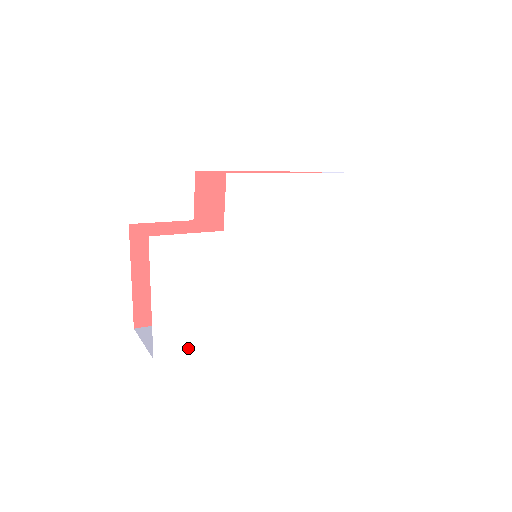
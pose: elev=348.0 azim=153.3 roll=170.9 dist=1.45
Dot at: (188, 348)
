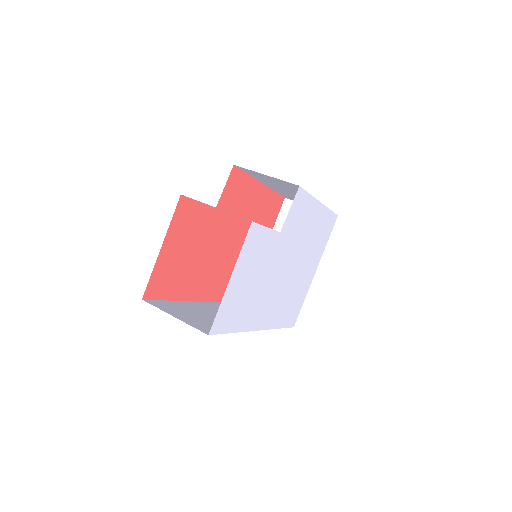
Dot at: (227, 329)
